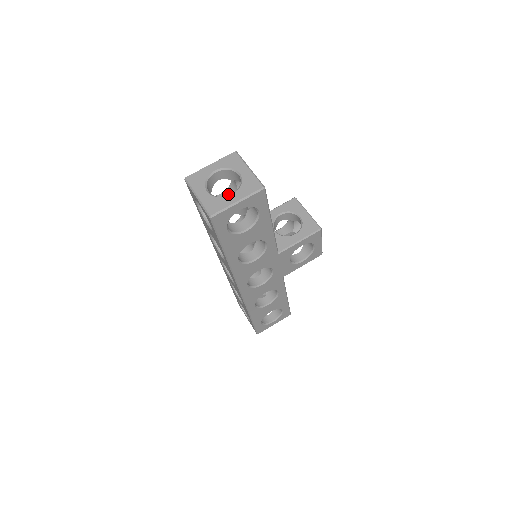
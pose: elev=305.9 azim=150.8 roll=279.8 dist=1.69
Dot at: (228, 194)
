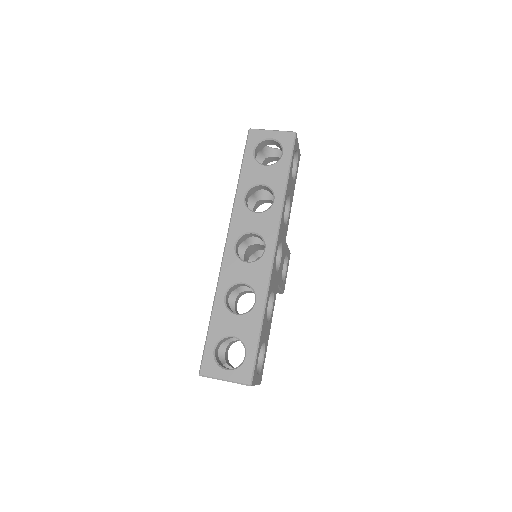
Dot at: occluded
